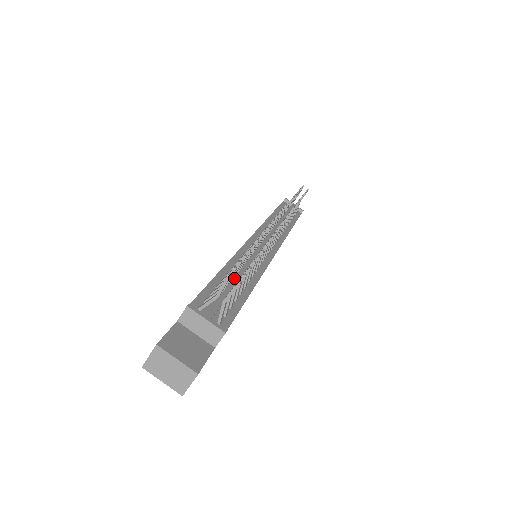
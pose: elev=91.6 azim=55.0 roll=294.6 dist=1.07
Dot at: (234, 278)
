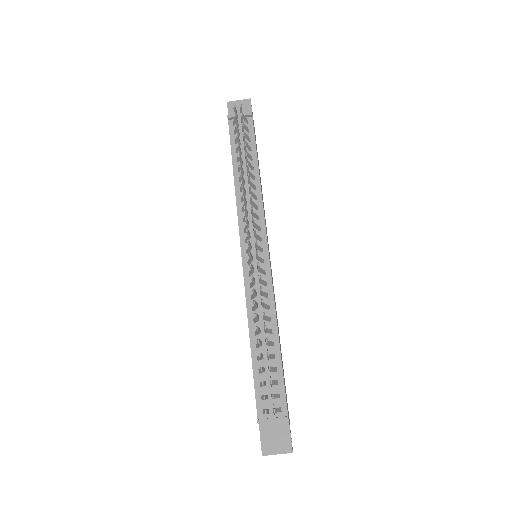
Dot at: (263, 350)
